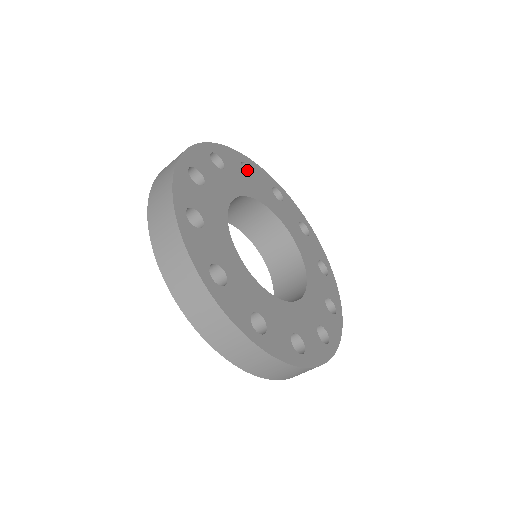
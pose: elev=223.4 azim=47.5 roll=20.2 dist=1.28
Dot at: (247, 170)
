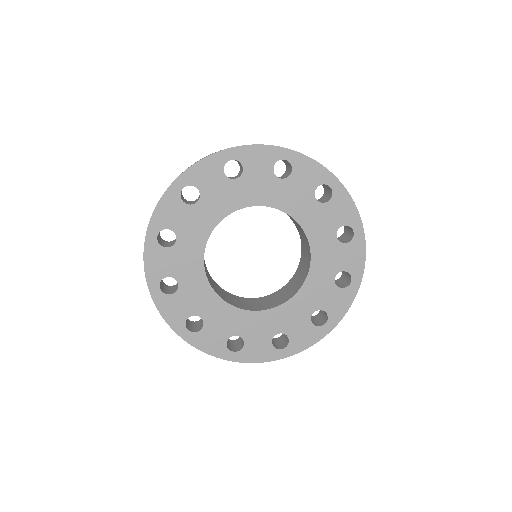
Dot at: (163, 229)
